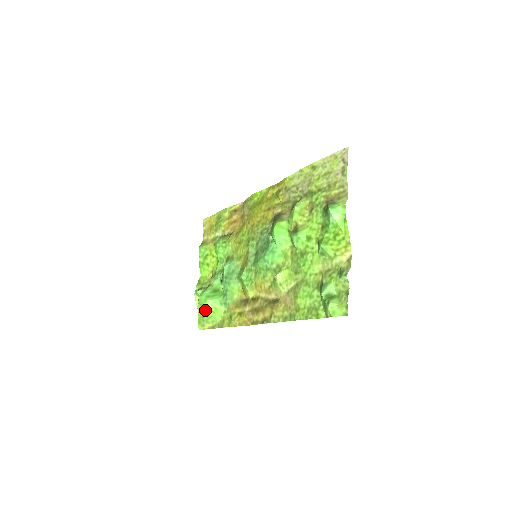
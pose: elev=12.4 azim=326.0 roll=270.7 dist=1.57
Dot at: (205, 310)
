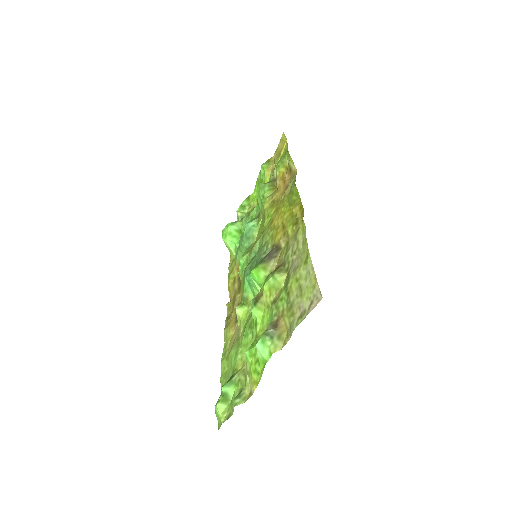
Dot at: occluded
